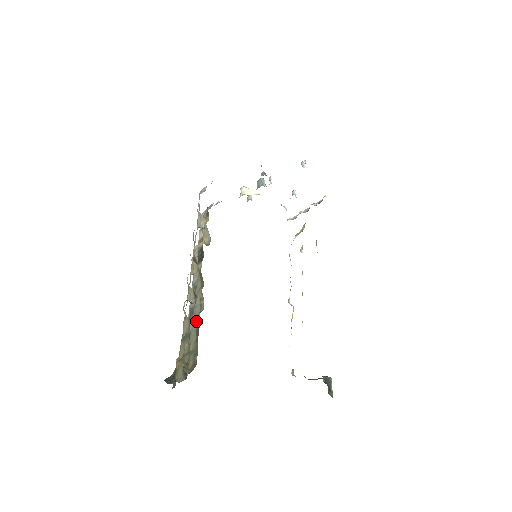
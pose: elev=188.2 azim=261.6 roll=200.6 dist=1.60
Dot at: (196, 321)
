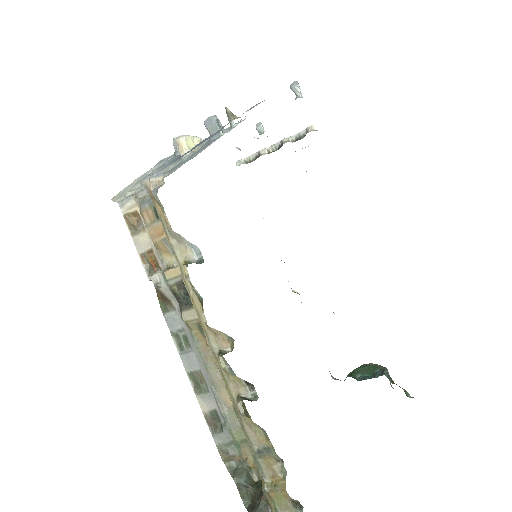
Dot at: (226, 397)
